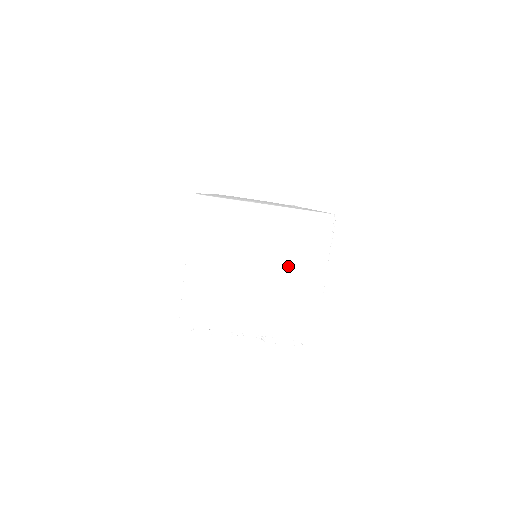
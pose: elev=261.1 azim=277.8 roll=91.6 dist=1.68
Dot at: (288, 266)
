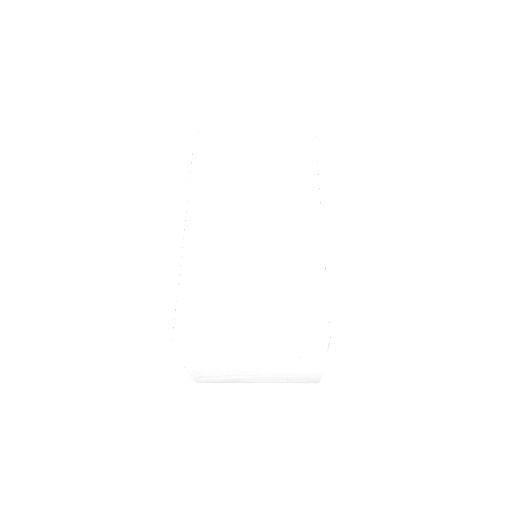
Dot at: (285, 368)
